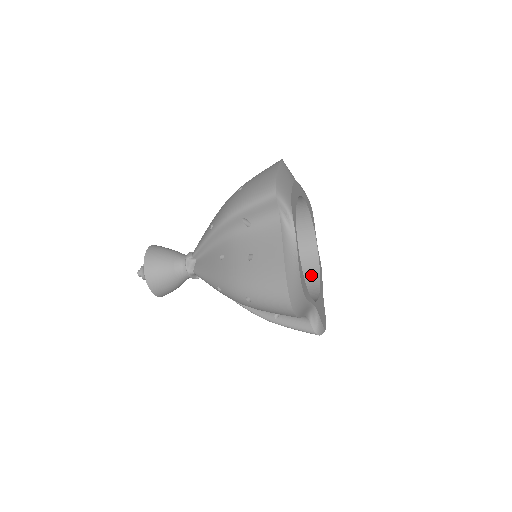
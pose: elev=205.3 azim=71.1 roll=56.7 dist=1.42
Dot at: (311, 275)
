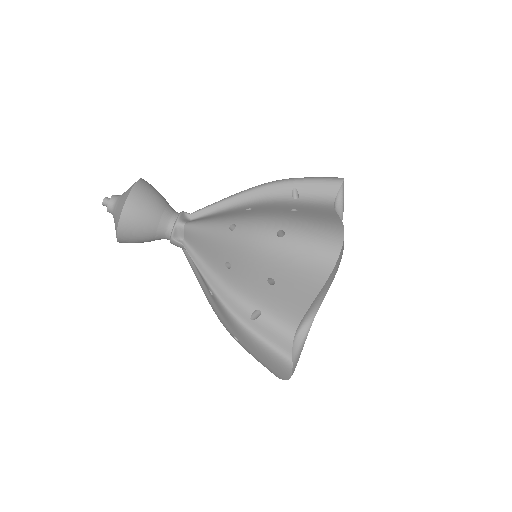
Dot at: occluded
